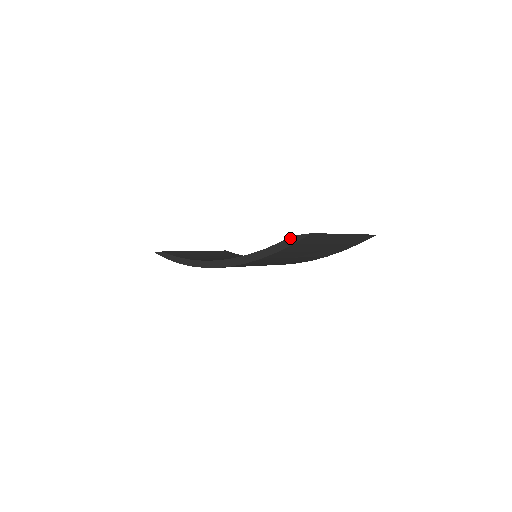
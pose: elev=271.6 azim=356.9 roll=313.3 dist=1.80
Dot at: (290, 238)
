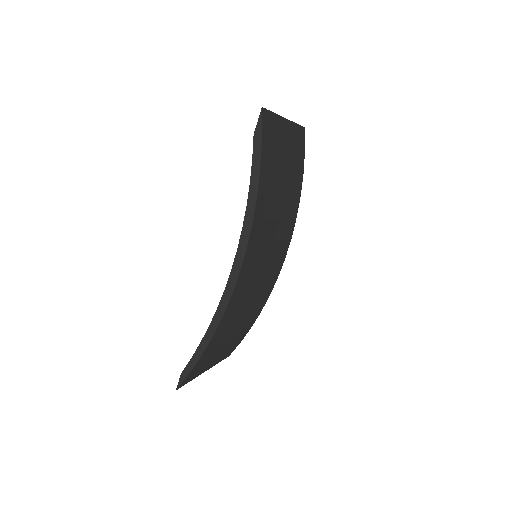
Dot at: (254, 140)
